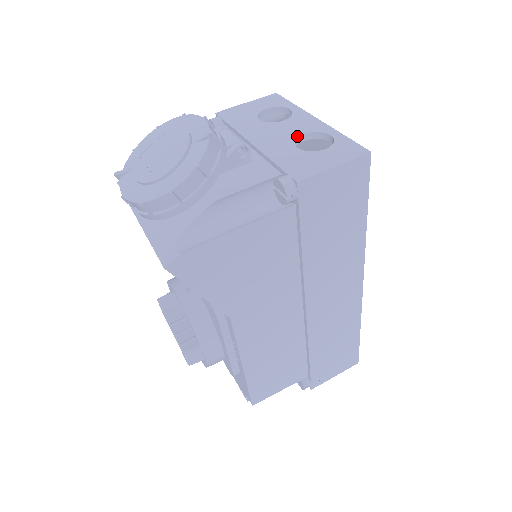
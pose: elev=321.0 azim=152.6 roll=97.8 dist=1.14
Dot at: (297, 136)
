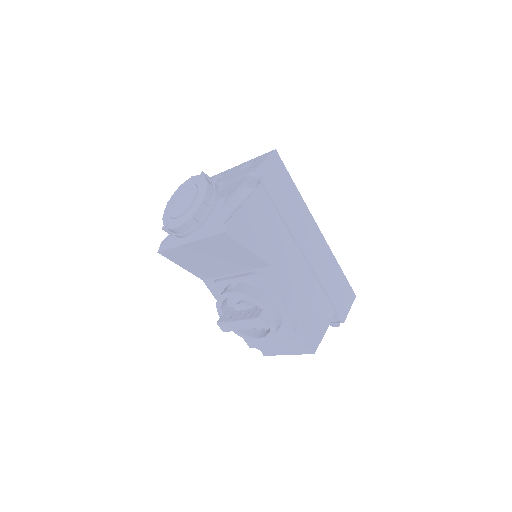
Dot at: (237, 170)
